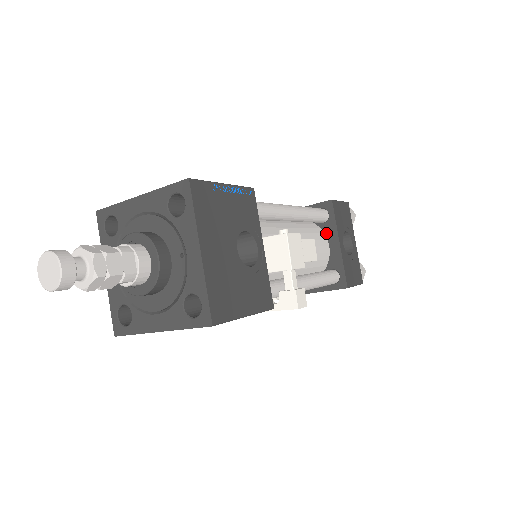
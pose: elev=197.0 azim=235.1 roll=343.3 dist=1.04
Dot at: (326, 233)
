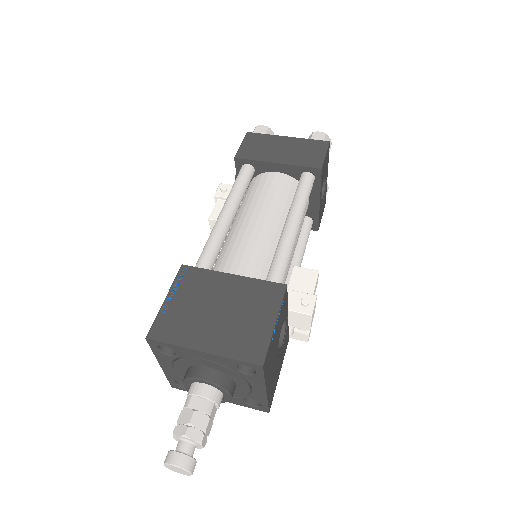
Dot at: occluded
